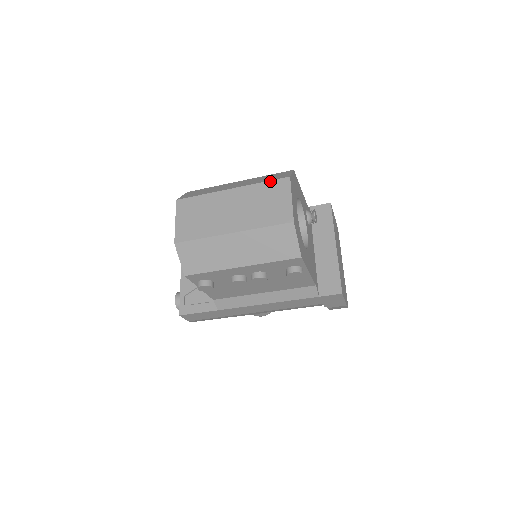
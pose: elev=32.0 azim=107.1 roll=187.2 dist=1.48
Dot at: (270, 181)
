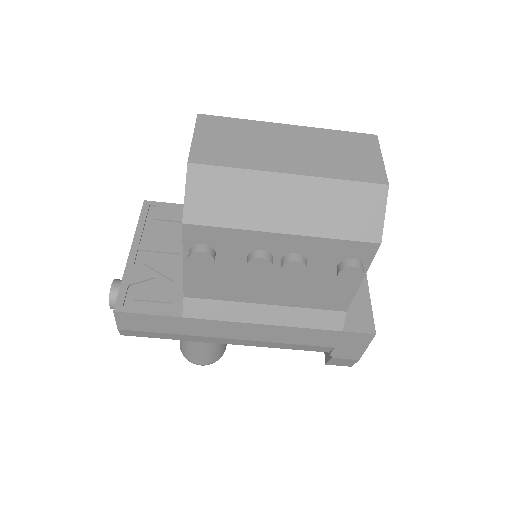
Dot at: (348, 132)
